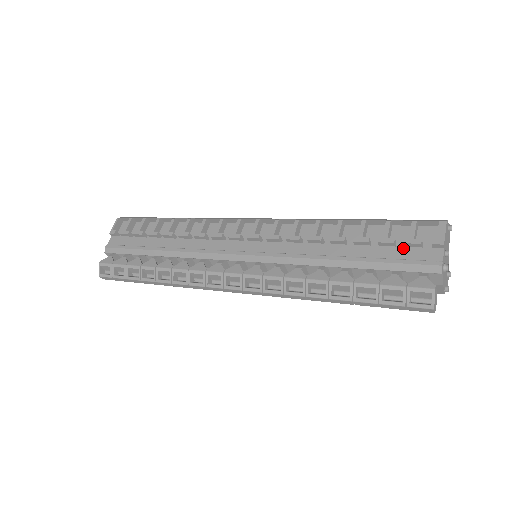
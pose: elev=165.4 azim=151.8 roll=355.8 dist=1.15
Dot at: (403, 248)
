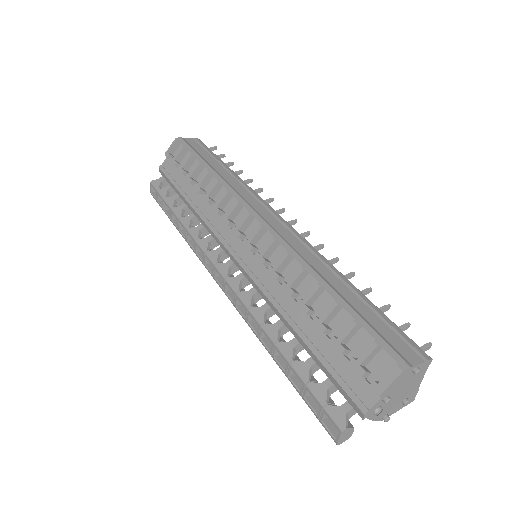
Dot at: (349, 363)
